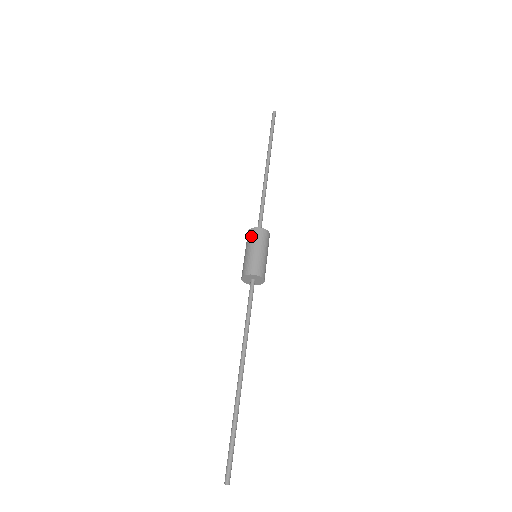
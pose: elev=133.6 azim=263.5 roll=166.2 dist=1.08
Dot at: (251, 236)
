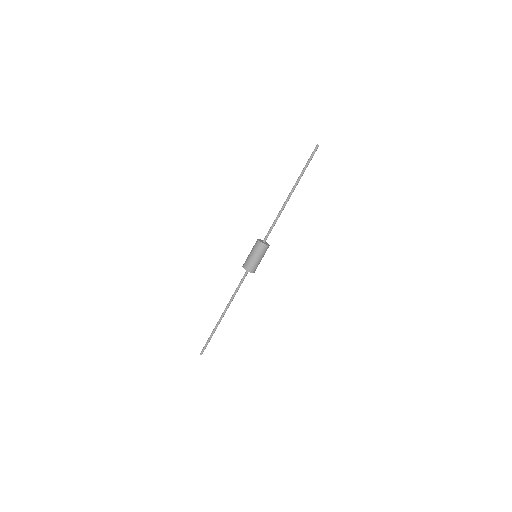
Dot at: (255, 244)
